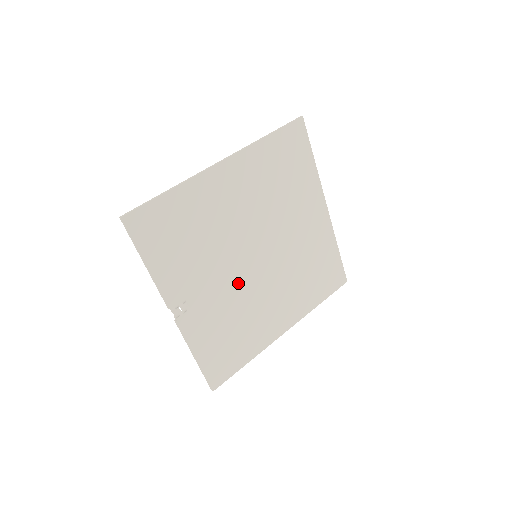
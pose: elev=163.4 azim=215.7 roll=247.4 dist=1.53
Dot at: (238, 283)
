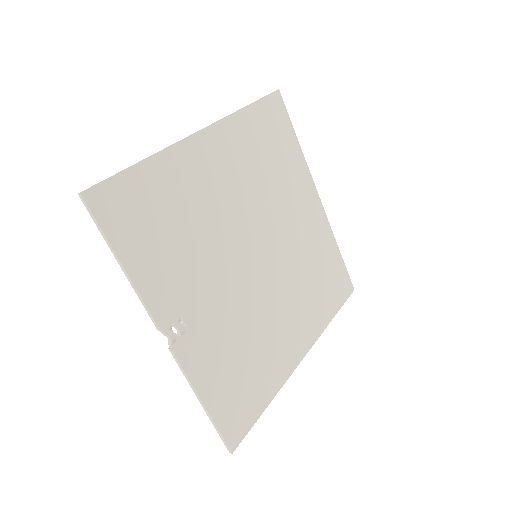
Dot at: (241, 292)
